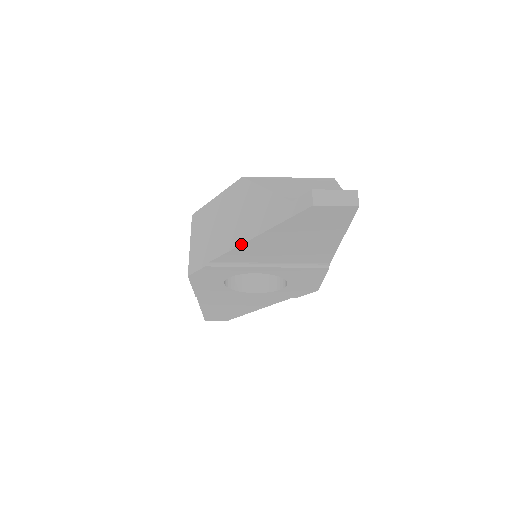
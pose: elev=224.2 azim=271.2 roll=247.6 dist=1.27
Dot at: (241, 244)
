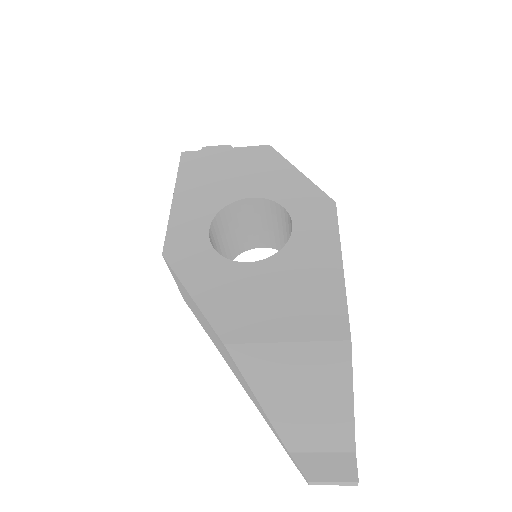
Dot at: occluded
